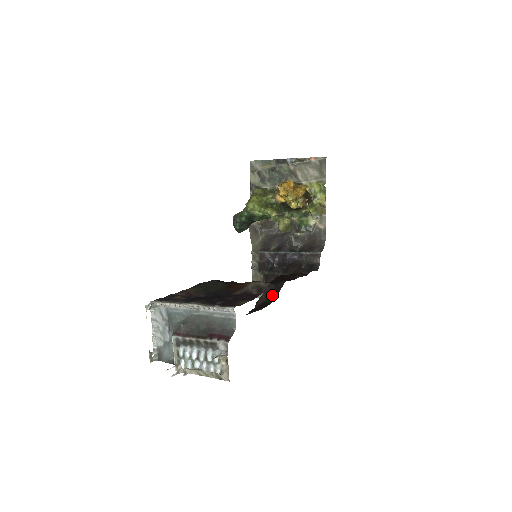
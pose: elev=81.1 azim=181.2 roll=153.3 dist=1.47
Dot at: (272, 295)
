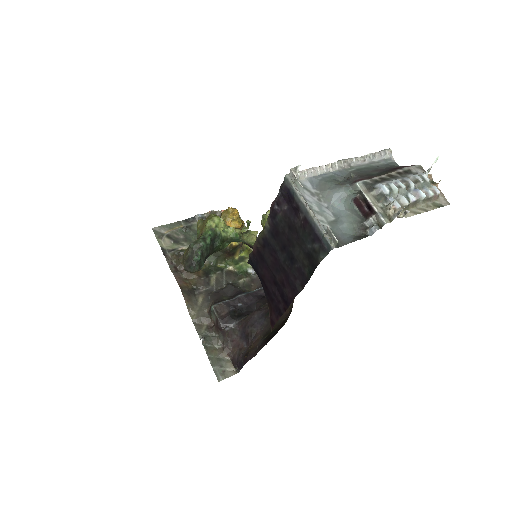
Dot at: occluded
